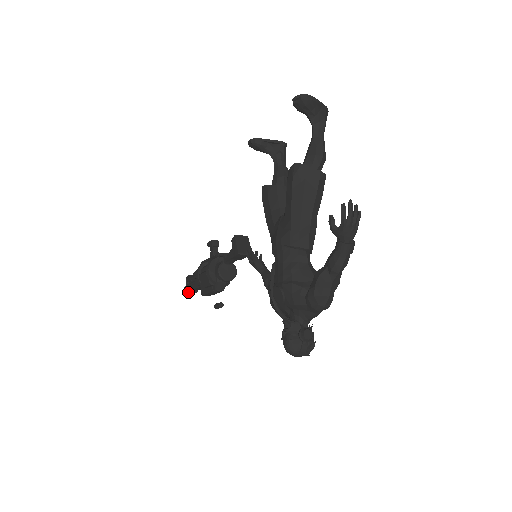
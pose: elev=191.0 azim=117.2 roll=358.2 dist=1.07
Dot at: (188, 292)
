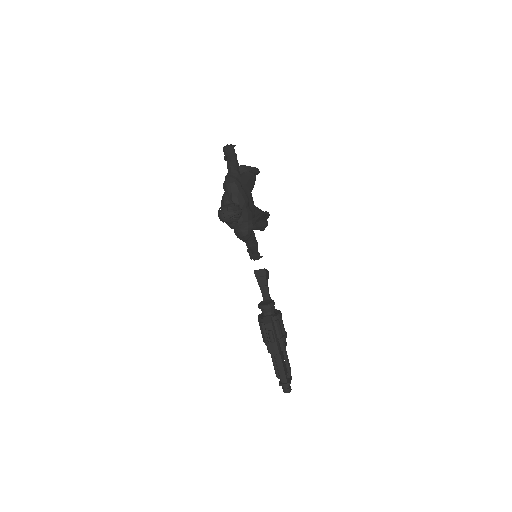
Dot at: (281, 384)
